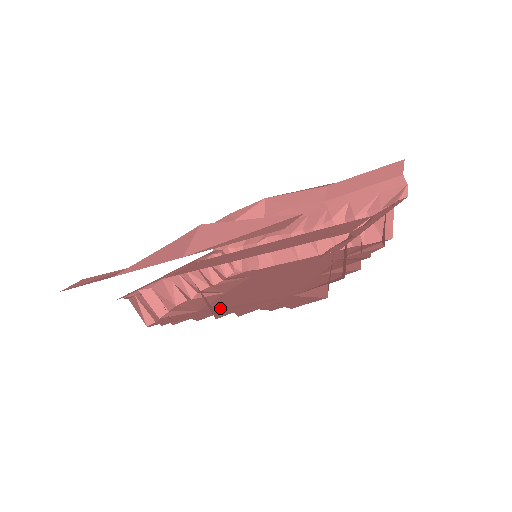
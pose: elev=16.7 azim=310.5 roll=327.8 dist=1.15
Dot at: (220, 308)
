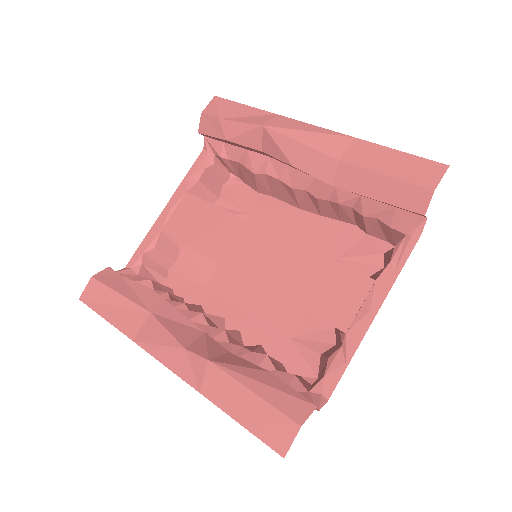
Dot at: (226, 302)
